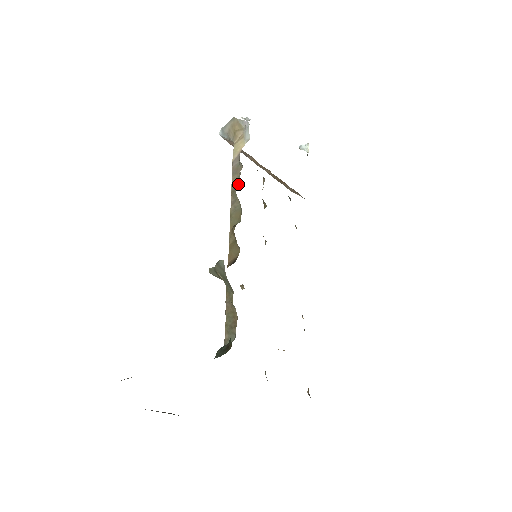
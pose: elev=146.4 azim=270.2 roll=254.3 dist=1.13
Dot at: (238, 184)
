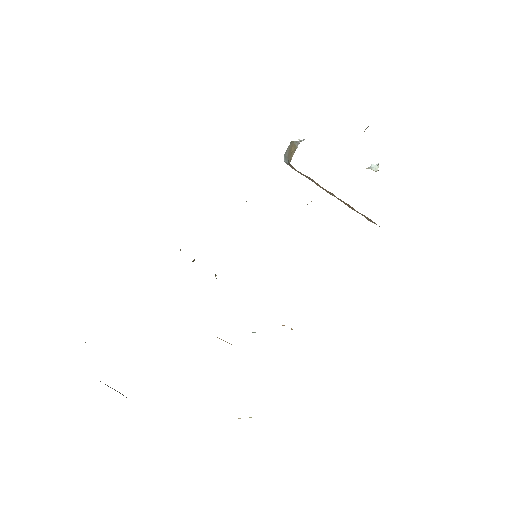
Dot at: occluded
